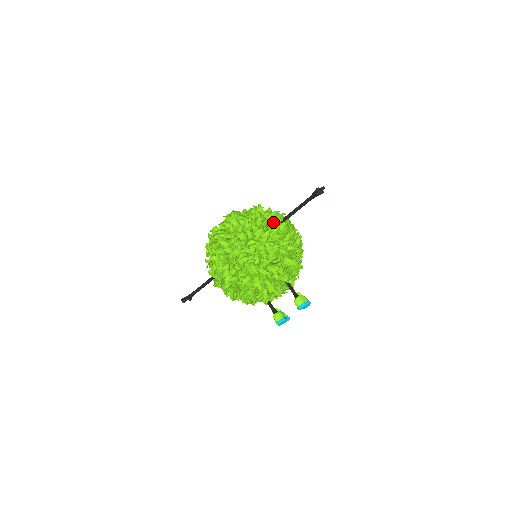
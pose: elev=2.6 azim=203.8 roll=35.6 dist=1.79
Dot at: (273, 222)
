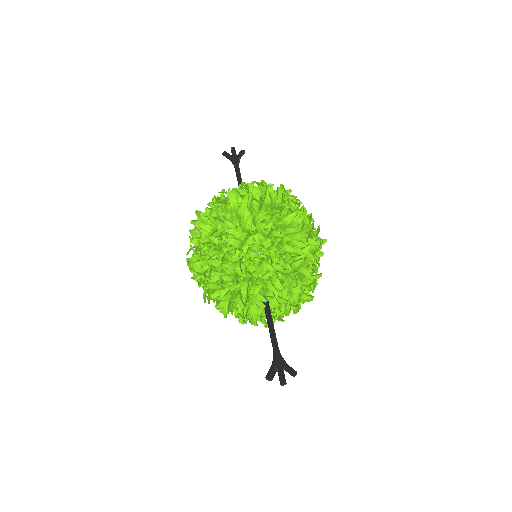
Dot at: occluded
